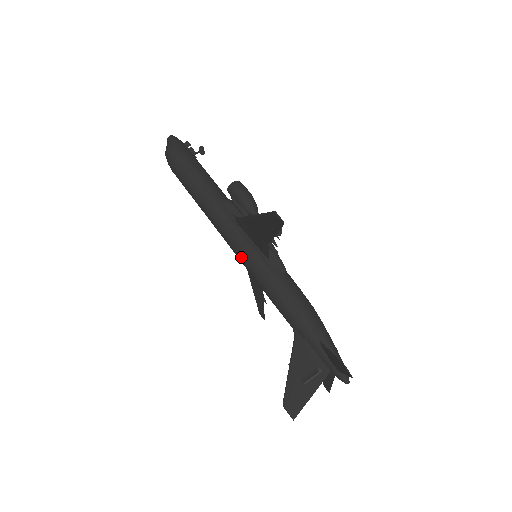
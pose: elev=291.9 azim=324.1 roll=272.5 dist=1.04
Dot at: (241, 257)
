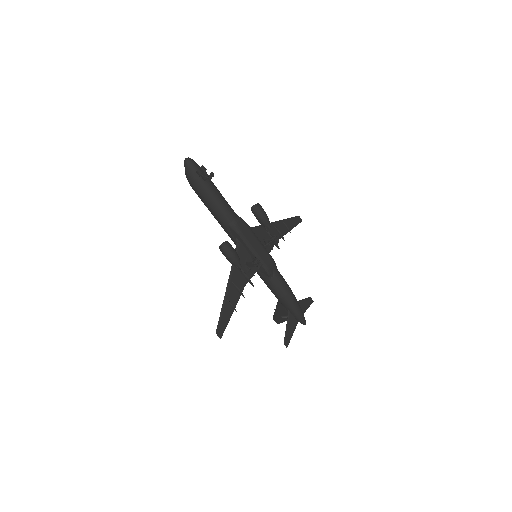
Dot at: occluded
